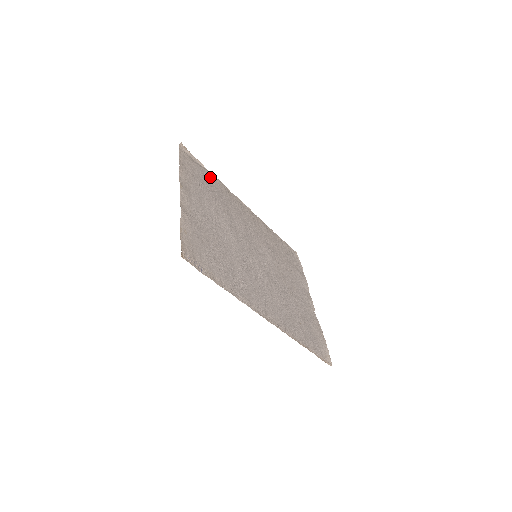
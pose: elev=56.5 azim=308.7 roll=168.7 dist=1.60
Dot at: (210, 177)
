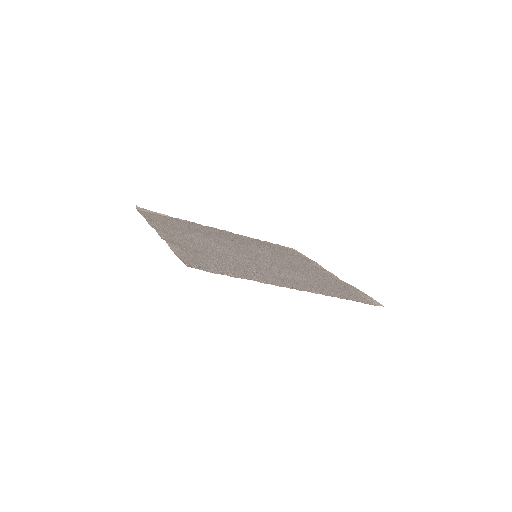
Dot at: (178, 221)
